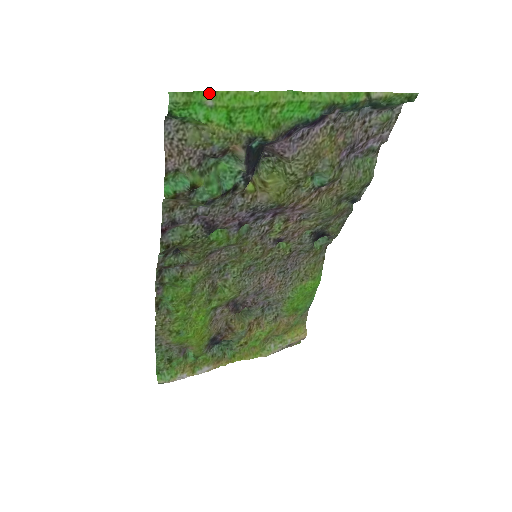
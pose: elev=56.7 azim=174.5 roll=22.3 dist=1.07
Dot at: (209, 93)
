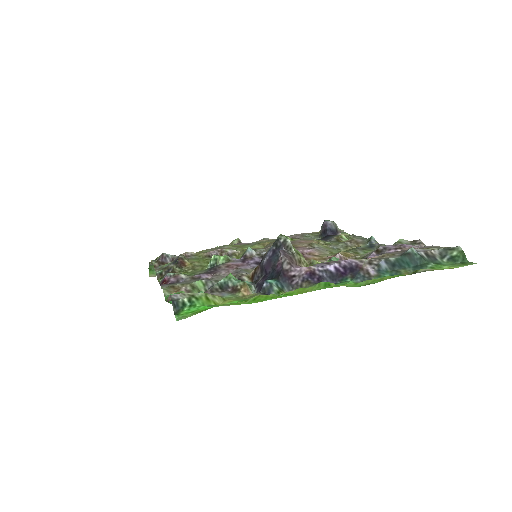
Dot at: (224, 304)
